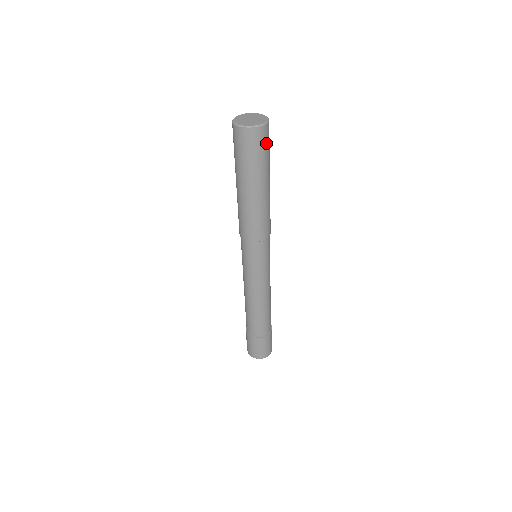
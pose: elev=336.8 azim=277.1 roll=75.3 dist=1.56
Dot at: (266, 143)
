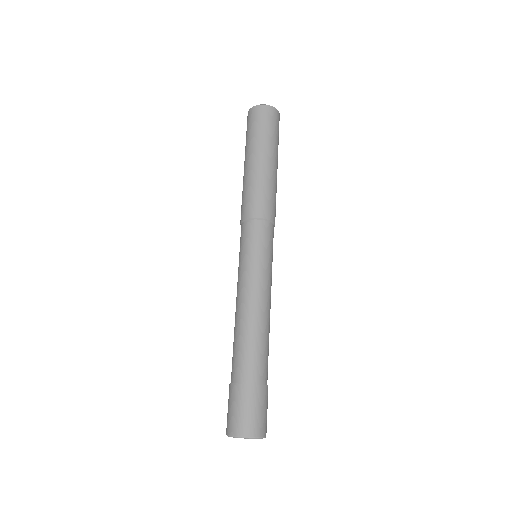
Dot at: occluded
